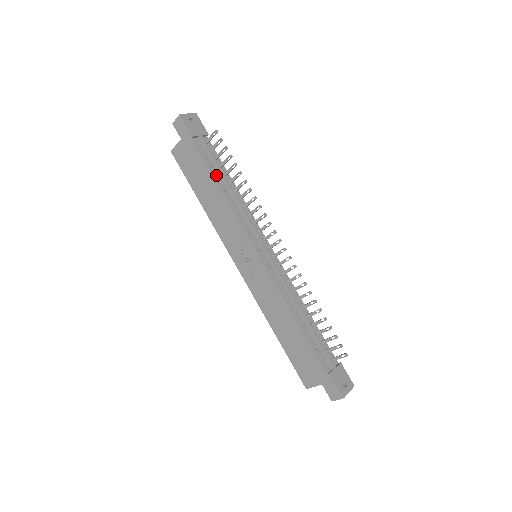
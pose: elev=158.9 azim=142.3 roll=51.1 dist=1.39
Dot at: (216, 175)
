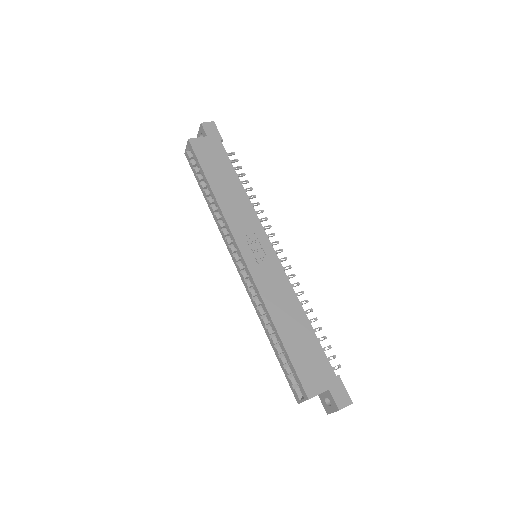
Dot at: occluded
